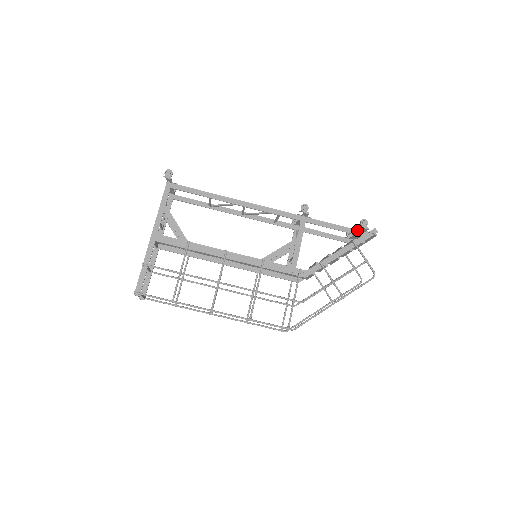
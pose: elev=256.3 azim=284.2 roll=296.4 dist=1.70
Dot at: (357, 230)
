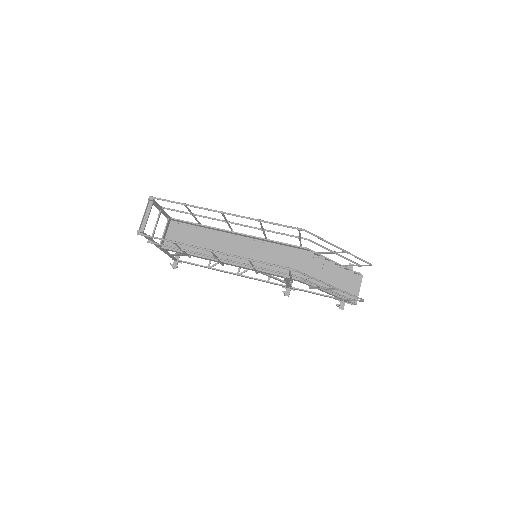
Dot at: occluded
